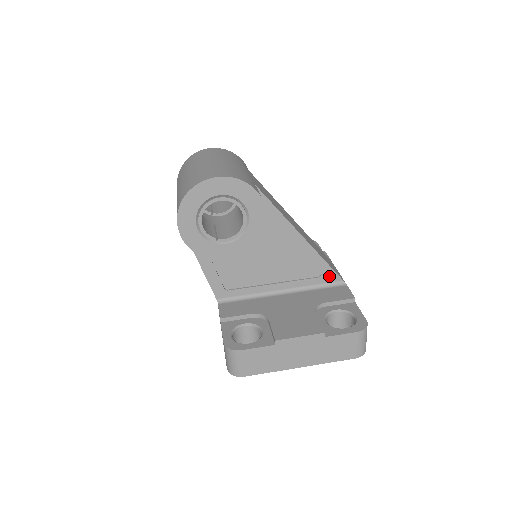
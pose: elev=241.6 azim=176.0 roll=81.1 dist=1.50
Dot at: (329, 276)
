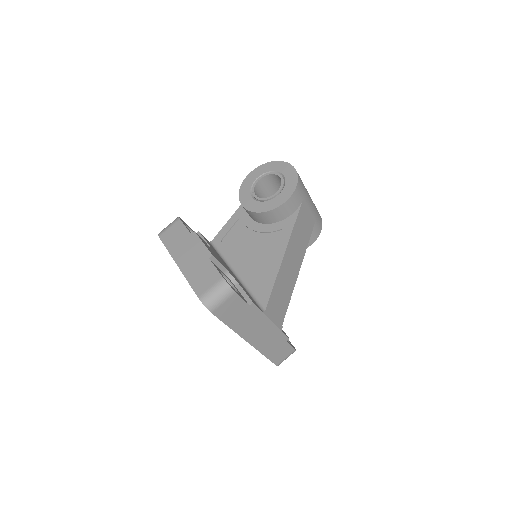
Dot at: (264, 296)
